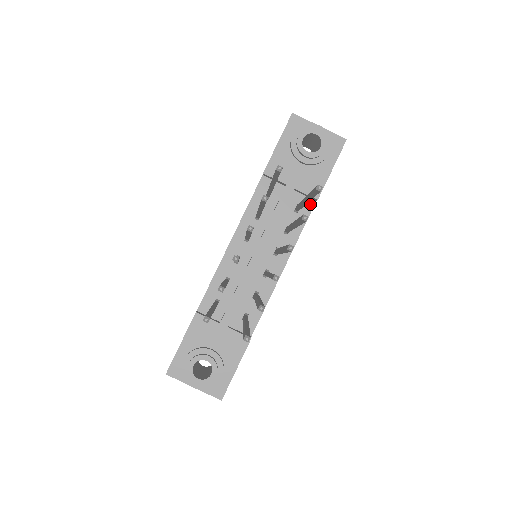
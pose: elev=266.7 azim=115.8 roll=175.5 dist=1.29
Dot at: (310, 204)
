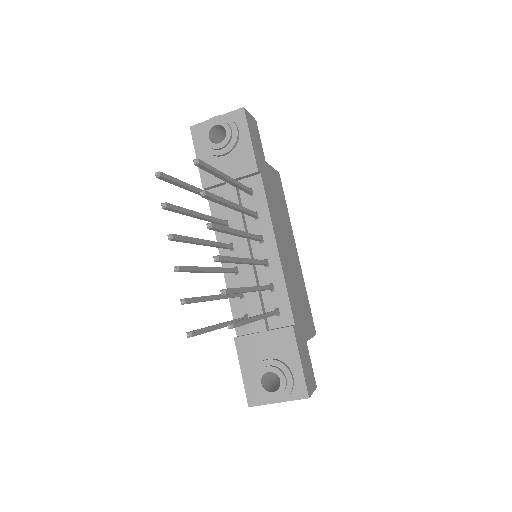
Dot at: (258, 180)
